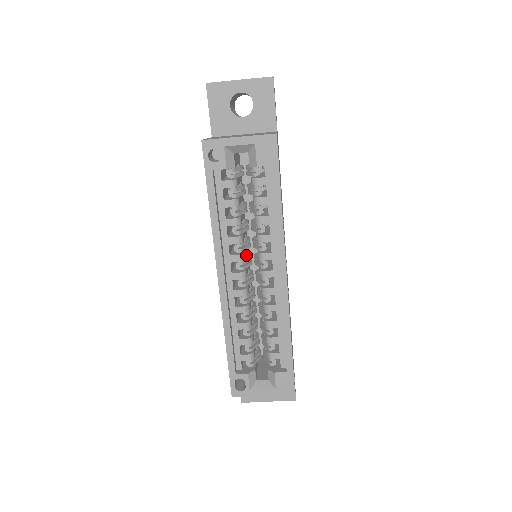
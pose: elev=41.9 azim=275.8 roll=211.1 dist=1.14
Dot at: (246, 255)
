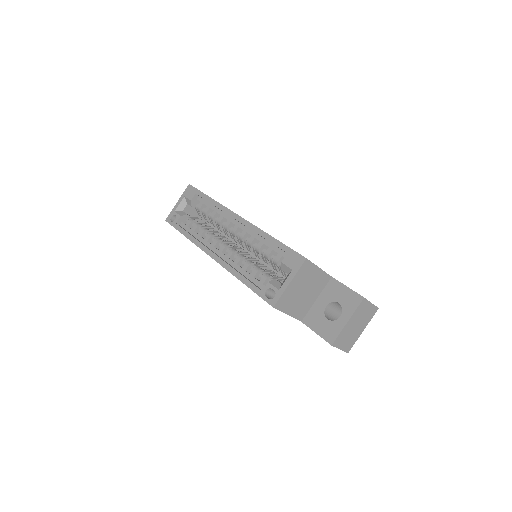
Dot at: occluded
